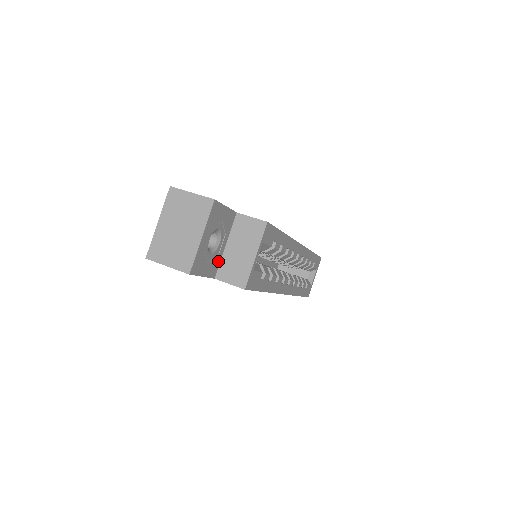
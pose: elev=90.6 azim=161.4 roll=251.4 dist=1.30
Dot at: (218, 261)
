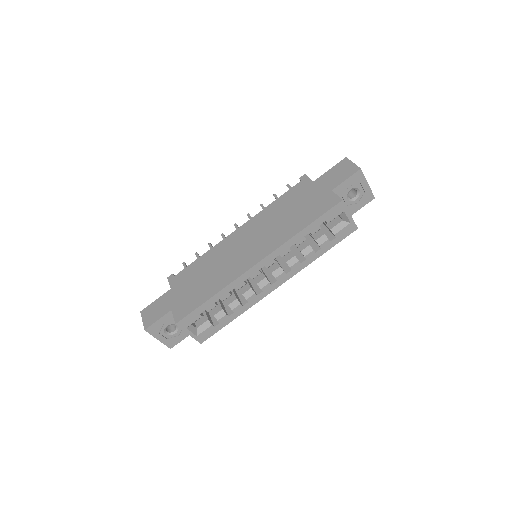
Dot at: occluded
